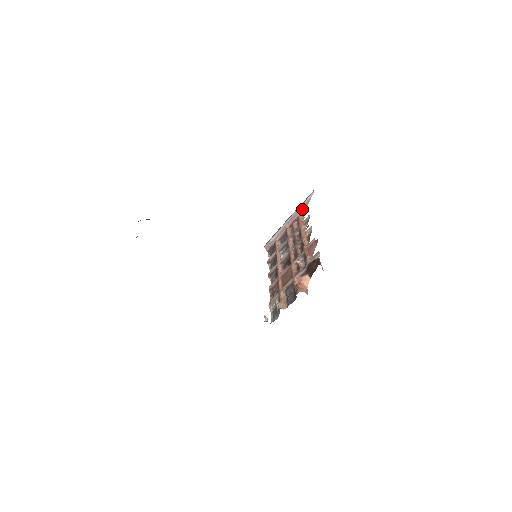
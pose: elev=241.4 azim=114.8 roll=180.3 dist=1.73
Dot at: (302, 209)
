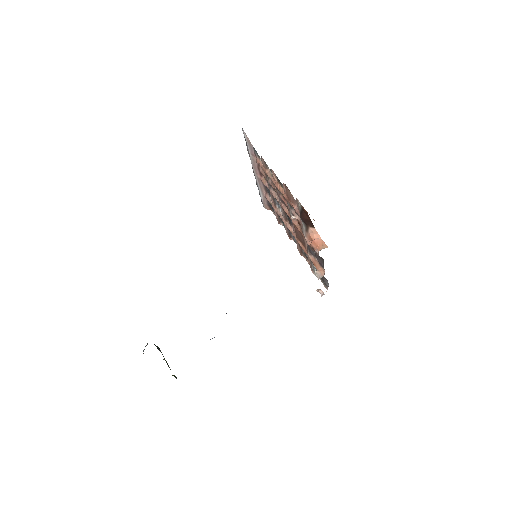
Dot at: (252, 152)
